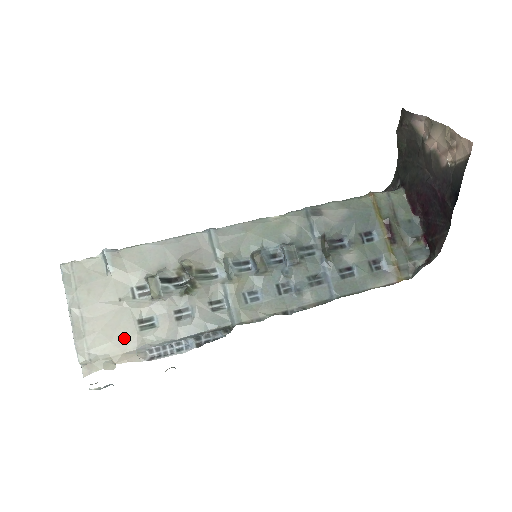
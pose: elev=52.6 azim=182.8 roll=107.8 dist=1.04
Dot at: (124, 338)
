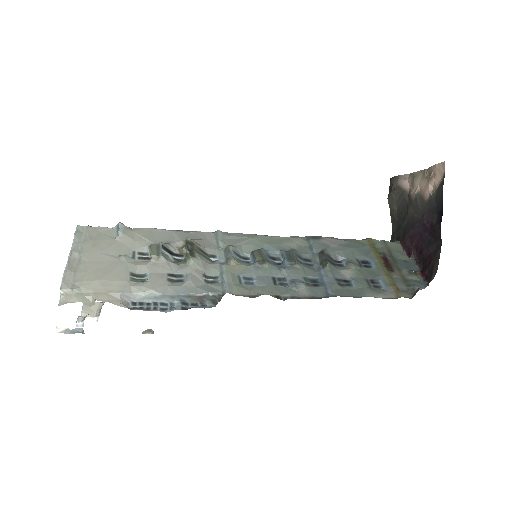
Dot at: (112, 281)
